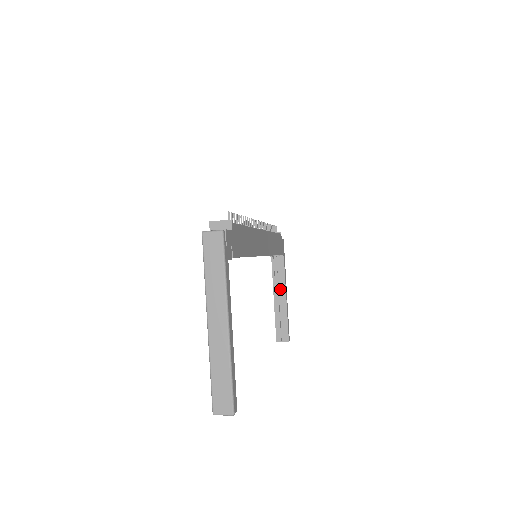
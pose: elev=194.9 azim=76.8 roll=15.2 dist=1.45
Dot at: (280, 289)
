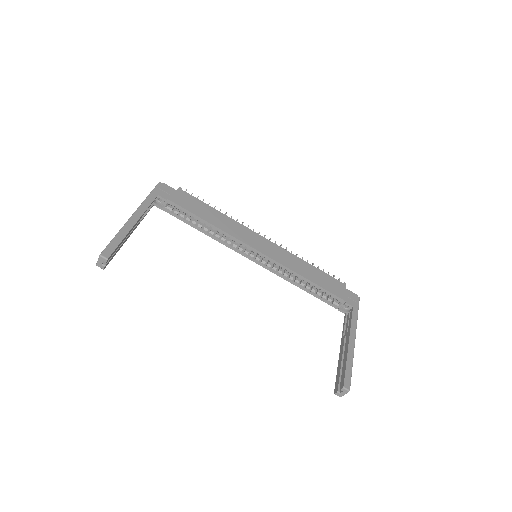
Dot at: occluded
